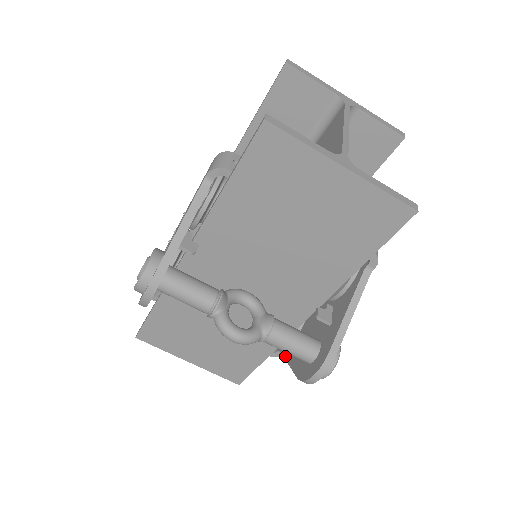
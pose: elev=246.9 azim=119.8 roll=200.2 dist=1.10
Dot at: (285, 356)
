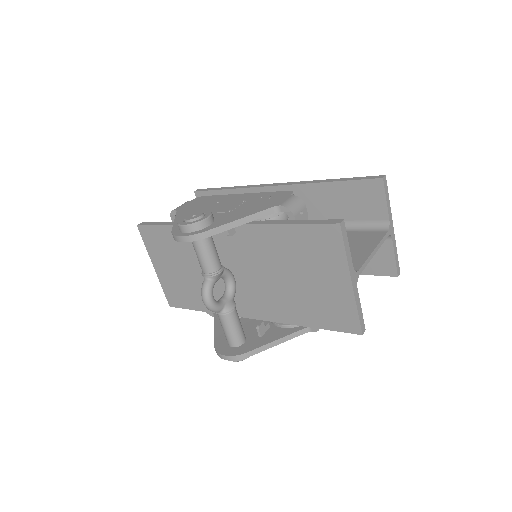
Dot at: (216, 322)
